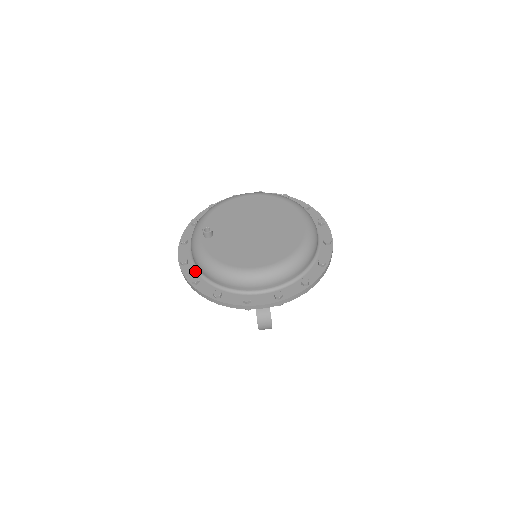
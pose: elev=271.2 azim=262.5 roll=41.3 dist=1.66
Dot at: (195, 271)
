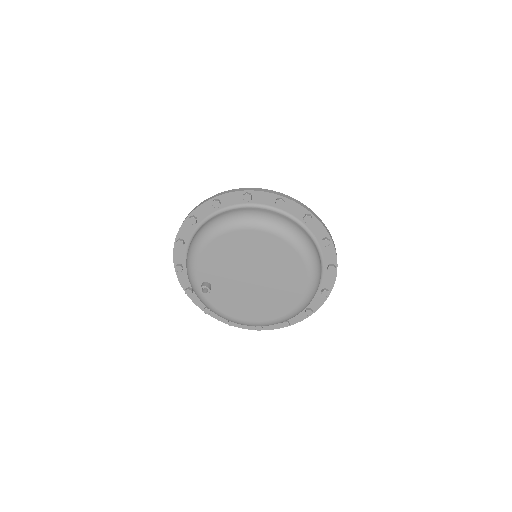
Dot at: occluded
